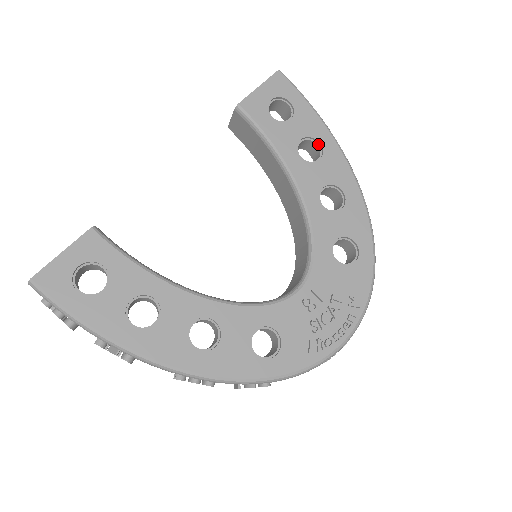
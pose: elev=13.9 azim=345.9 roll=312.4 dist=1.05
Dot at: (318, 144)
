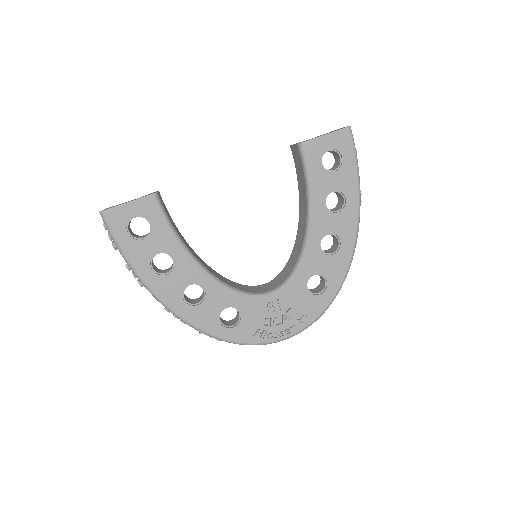
Dot at: (344, 199)
